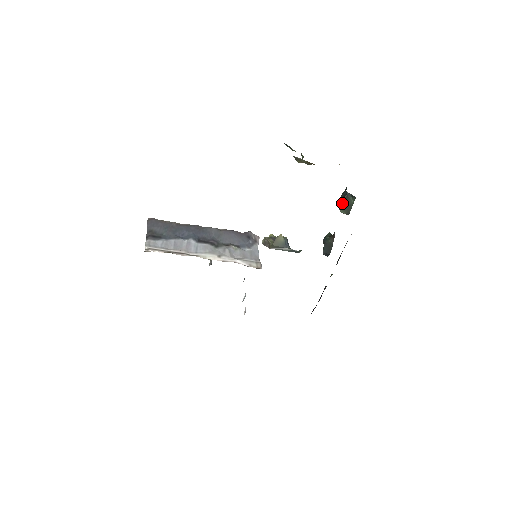
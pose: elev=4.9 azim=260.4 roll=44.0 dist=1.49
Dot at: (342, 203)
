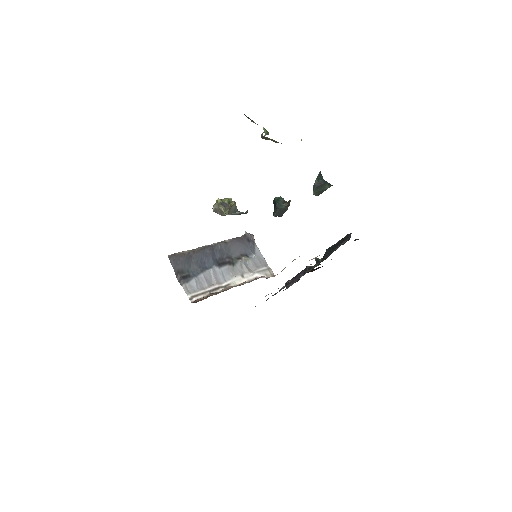
Dot at: (317, 188)
